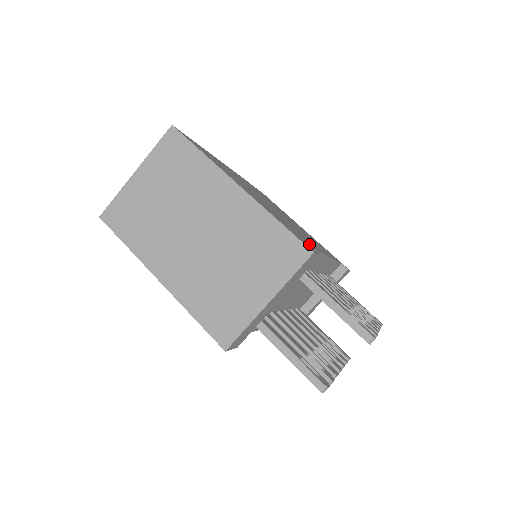
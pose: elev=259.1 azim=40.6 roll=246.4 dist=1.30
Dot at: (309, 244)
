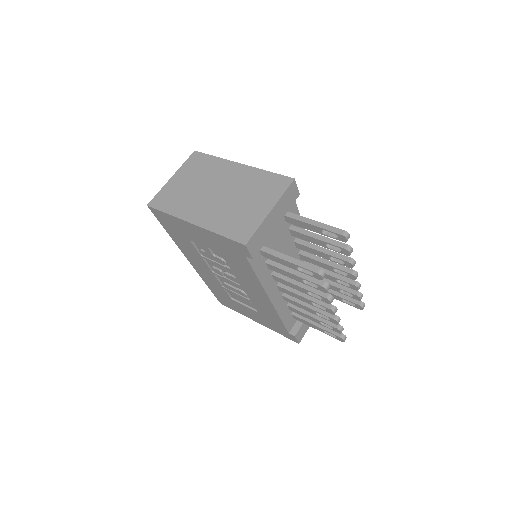
Dot at: occluded
